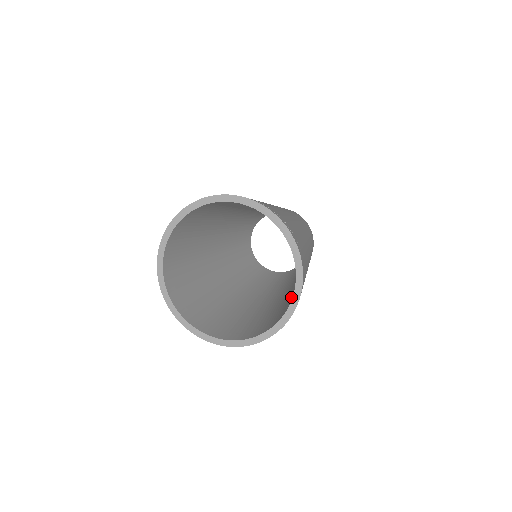
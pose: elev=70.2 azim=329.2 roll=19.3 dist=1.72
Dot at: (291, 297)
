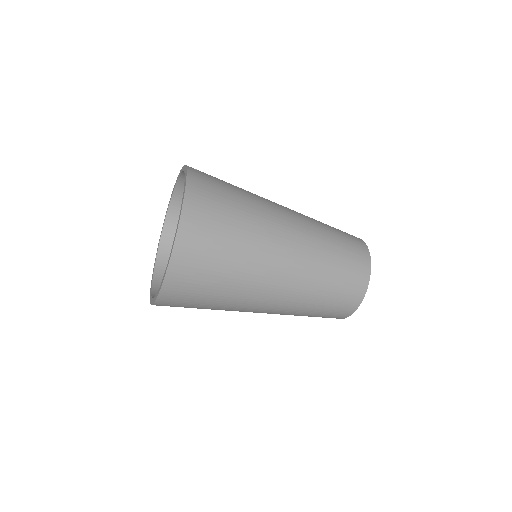
Dot at: occluded
